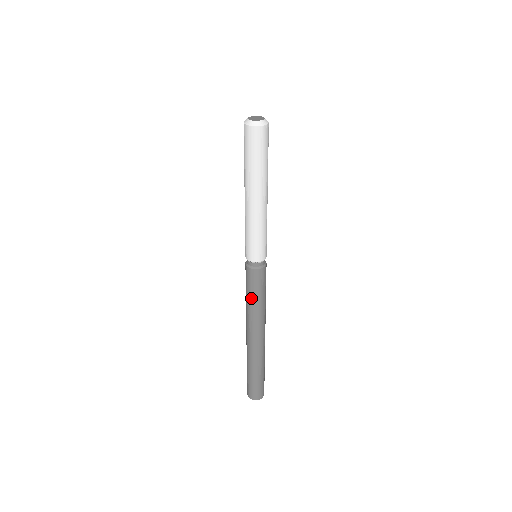
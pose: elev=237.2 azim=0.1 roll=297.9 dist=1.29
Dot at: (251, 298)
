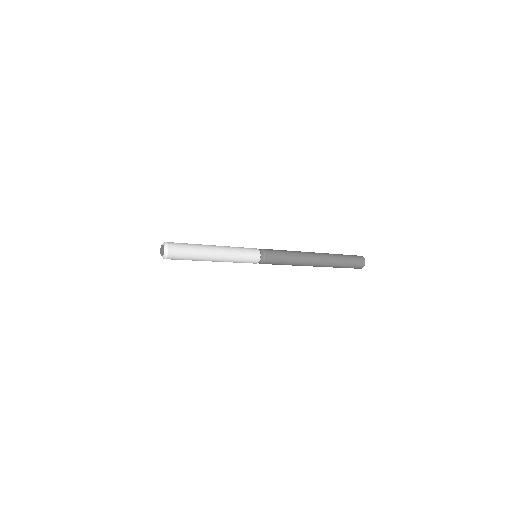
Dot at: (285, 264)
